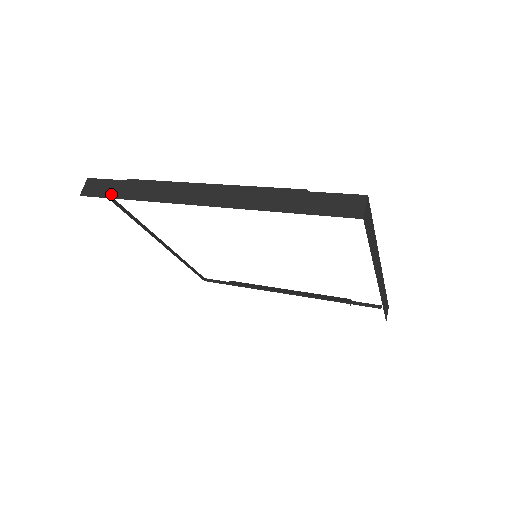
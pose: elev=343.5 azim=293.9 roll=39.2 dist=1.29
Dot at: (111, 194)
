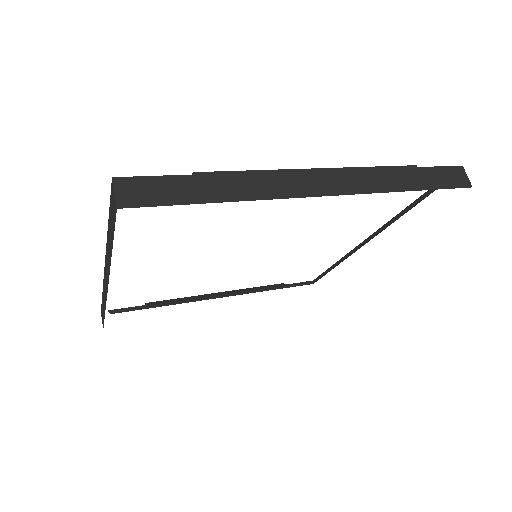
Dot at: (181, 198)
